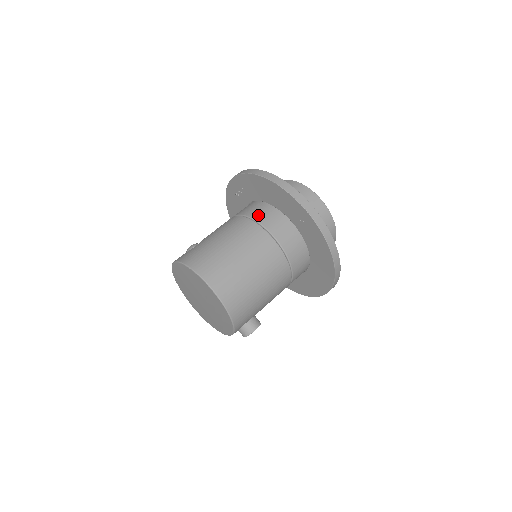
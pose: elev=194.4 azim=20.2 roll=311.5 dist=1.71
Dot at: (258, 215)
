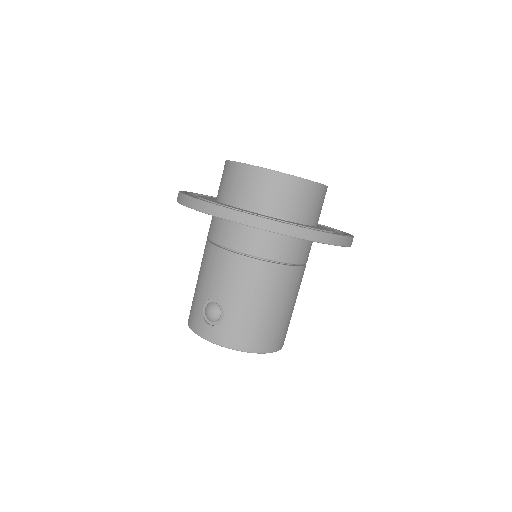
Dot at: (275, 253)
